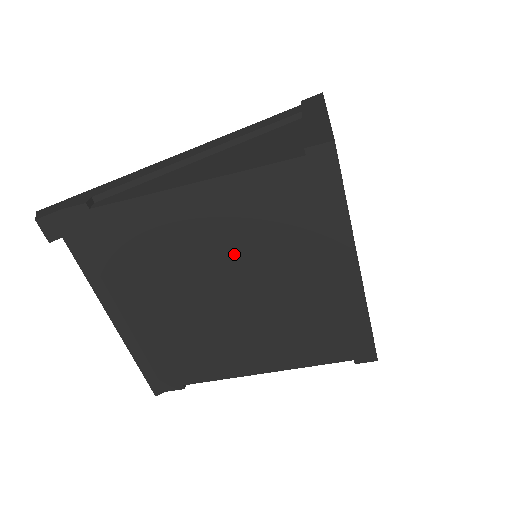
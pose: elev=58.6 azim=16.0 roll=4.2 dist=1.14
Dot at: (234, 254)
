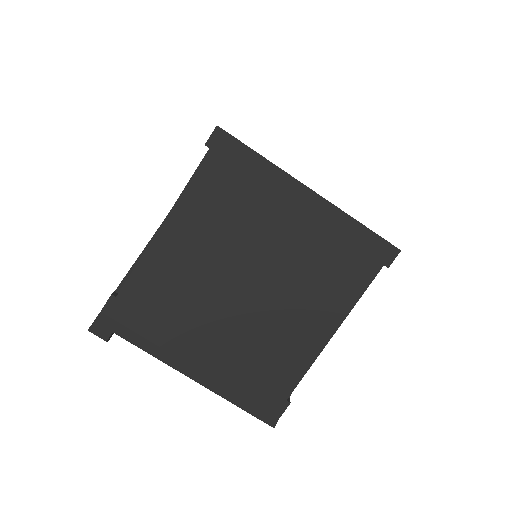
Dot at: (226, 252)
